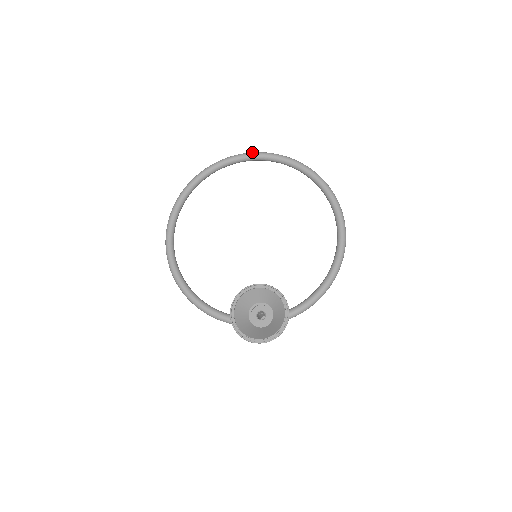
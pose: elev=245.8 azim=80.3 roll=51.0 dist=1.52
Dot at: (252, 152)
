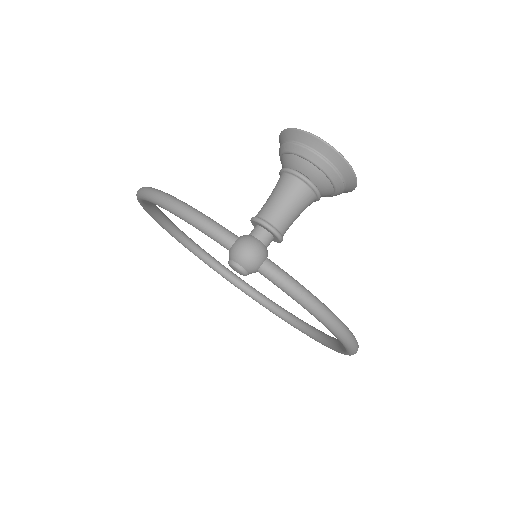
Dot at: occluded
